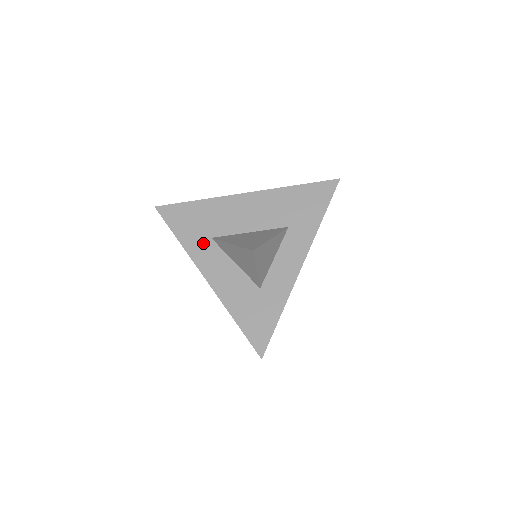
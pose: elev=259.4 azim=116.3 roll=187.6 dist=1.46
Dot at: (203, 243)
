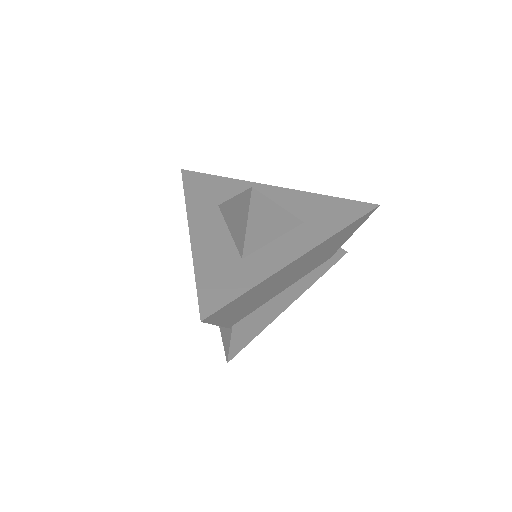
Dot at: (207, 206)
